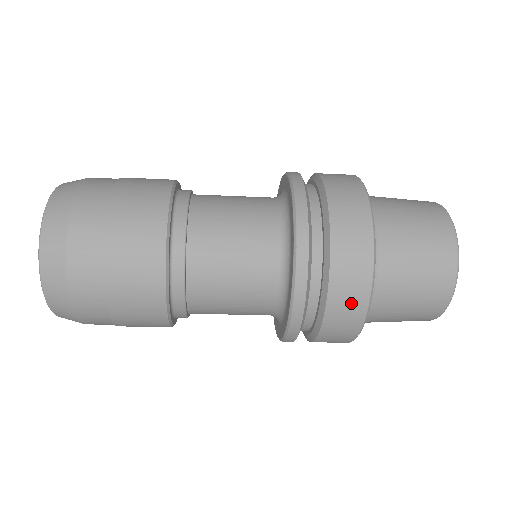
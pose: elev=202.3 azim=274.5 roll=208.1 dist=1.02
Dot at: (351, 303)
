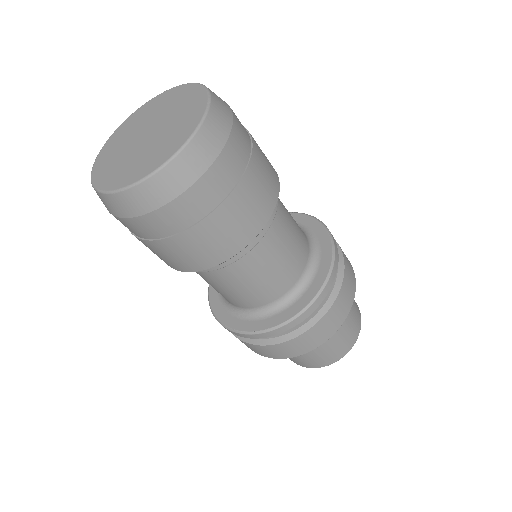
Dot at: (351, 272)
